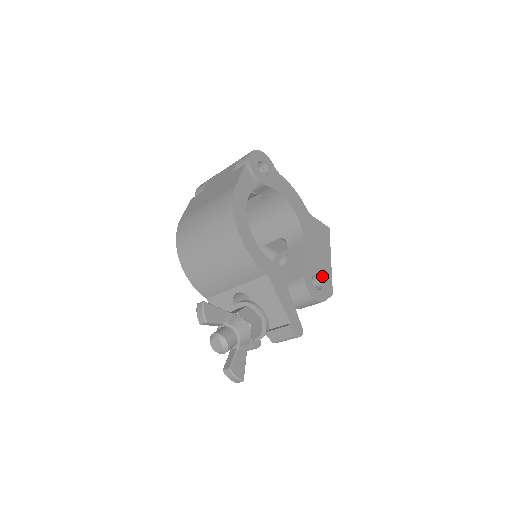
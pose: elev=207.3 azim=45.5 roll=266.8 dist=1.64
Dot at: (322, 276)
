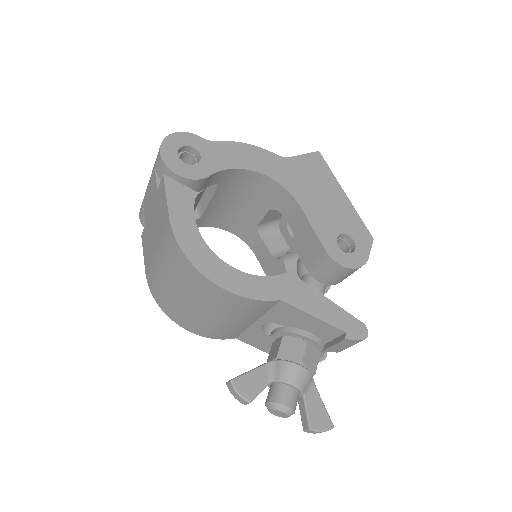
Dot at: (347, 228)
